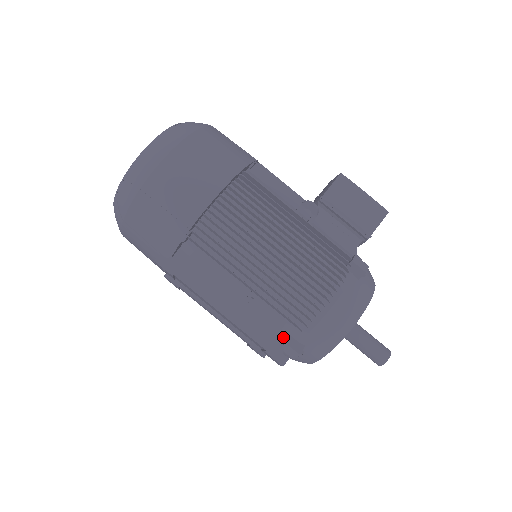
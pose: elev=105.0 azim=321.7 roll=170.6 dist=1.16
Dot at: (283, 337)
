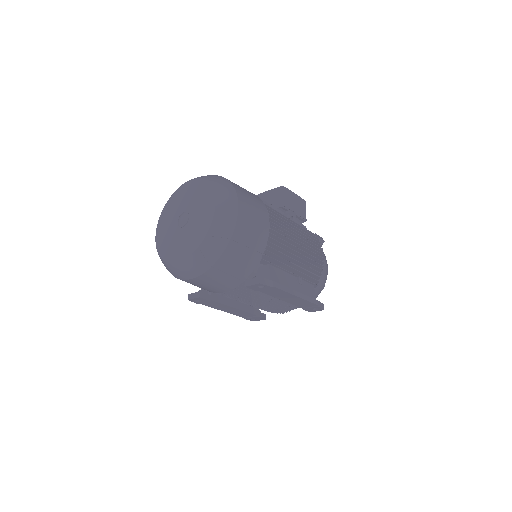
Dot at: occluded
